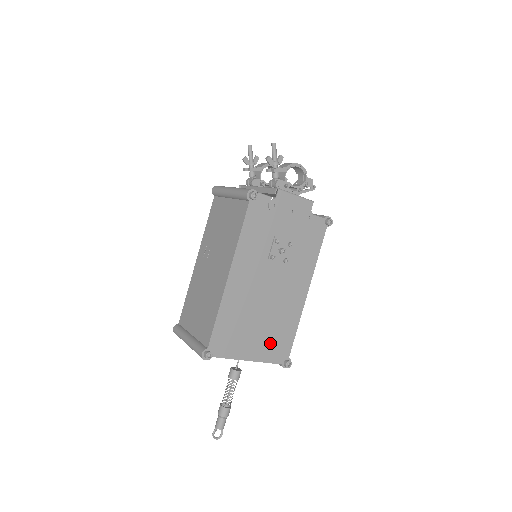
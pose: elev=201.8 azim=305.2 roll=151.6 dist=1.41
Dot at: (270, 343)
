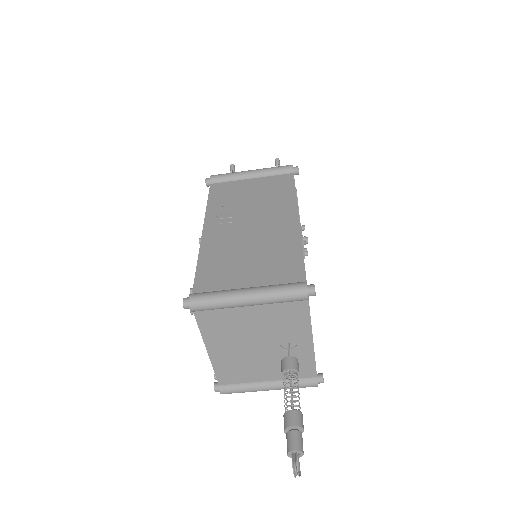
Dot at: occluded
